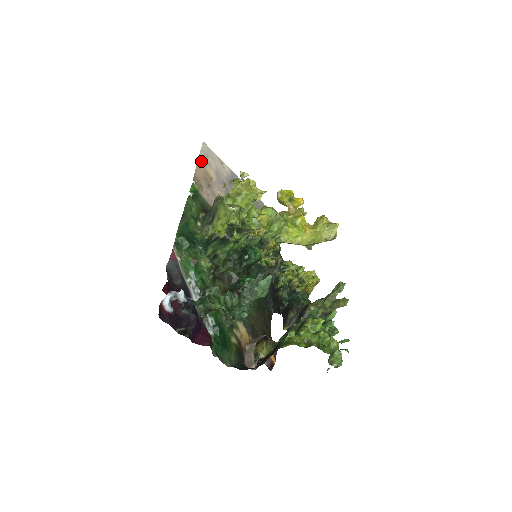
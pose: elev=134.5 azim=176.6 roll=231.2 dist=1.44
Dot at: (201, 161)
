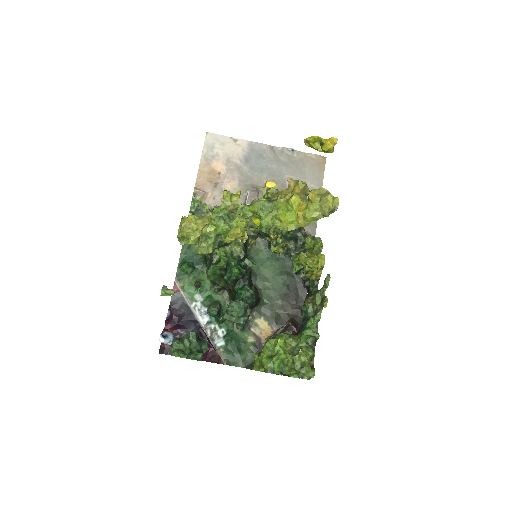
Dot at: (204, 161)
